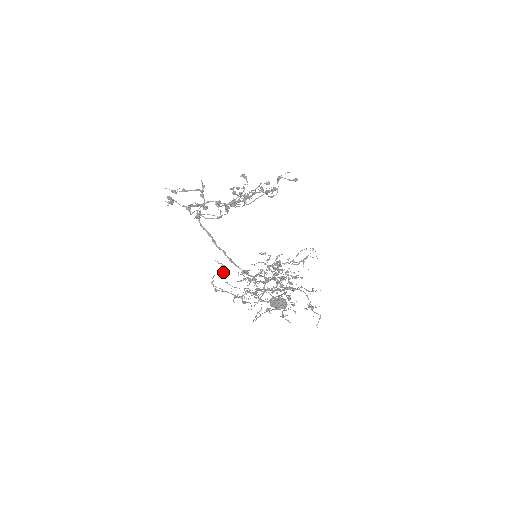
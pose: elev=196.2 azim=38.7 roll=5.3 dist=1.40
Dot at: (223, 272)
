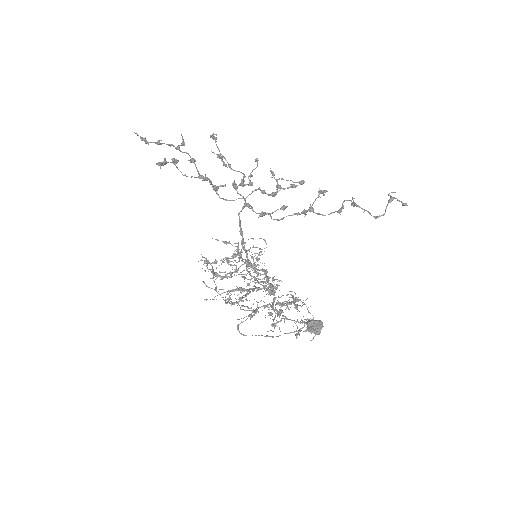
Dot at: occluded
